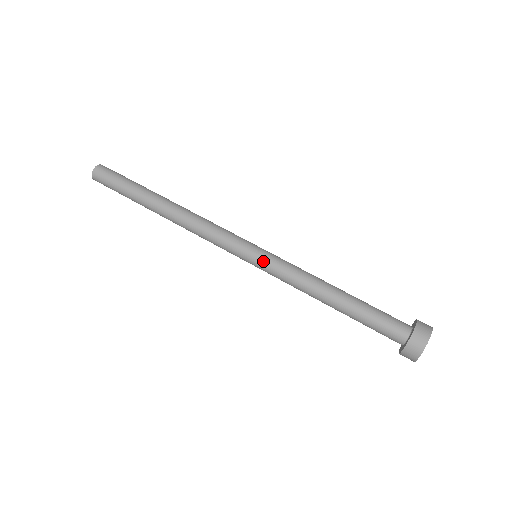
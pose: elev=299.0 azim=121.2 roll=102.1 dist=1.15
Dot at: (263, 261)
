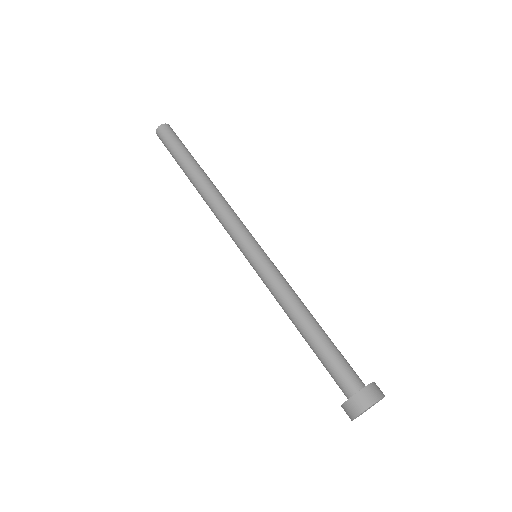
Dot at: (255, 266)
